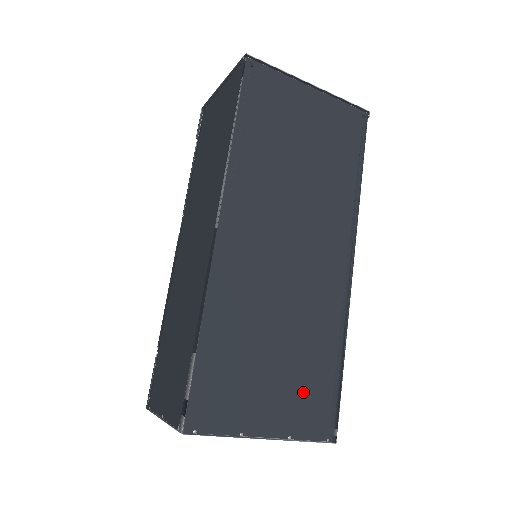
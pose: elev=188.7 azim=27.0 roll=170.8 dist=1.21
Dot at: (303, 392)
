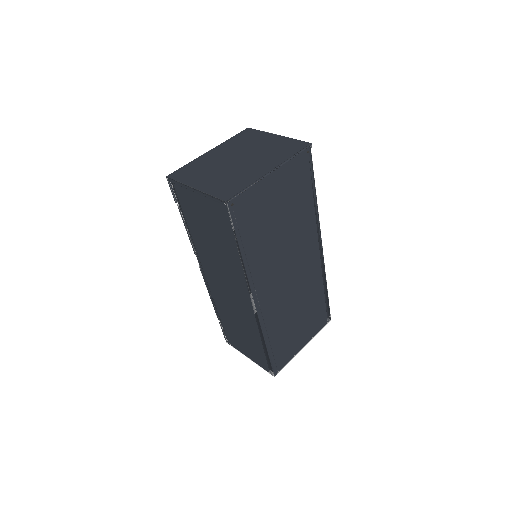
Dot at: (313, 319)
